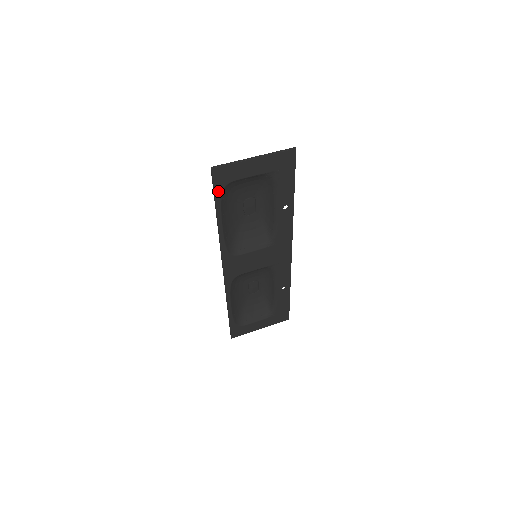
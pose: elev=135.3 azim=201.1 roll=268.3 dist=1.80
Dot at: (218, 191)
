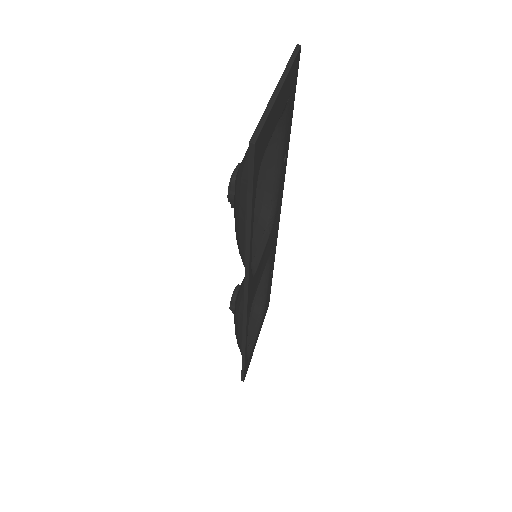
Dot at: (254, 183)
